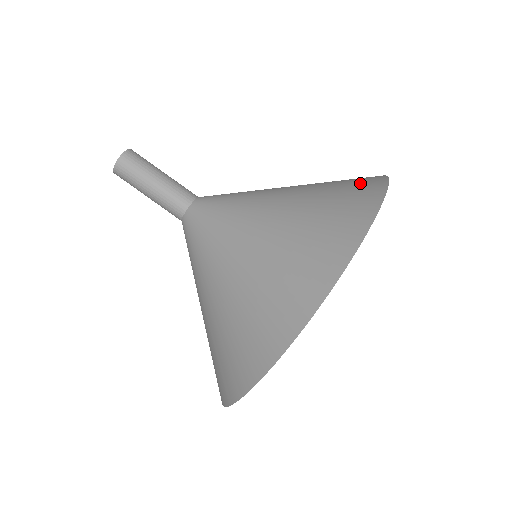
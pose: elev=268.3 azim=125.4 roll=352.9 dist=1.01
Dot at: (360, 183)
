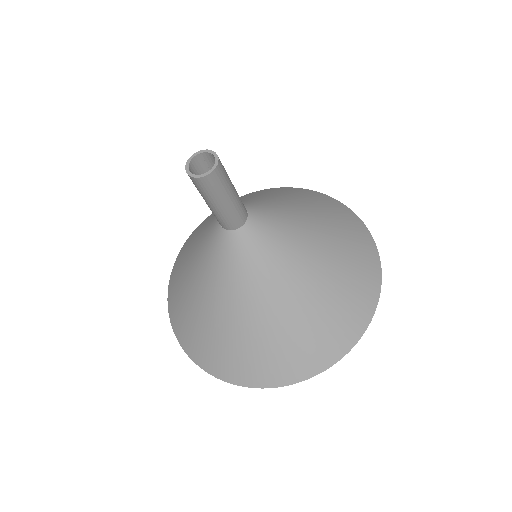
Dot at: (315, 353)
